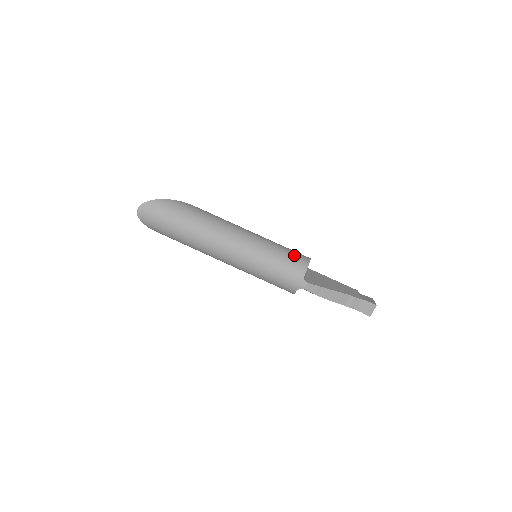
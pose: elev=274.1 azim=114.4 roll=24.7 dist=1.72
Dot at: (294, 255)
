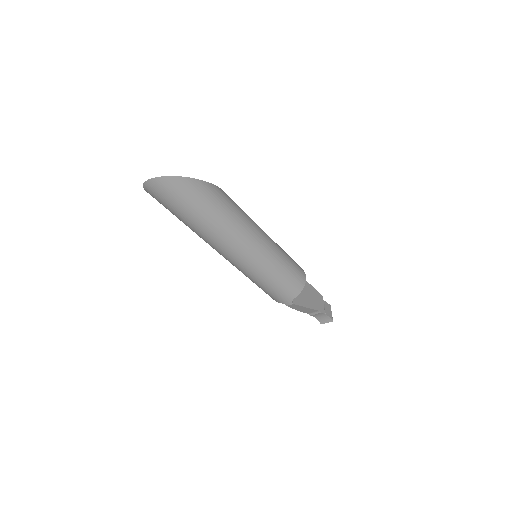
Dot at: (295, 275)
